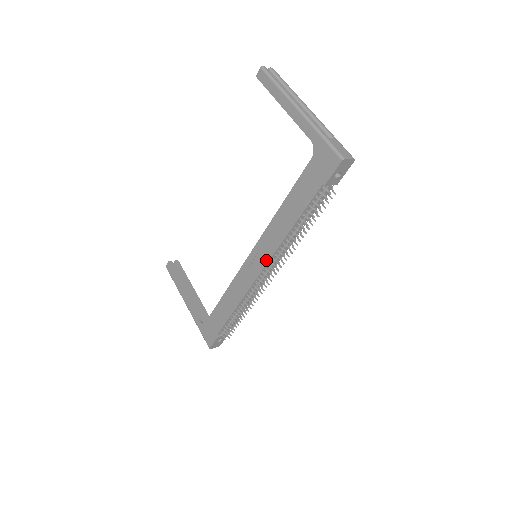
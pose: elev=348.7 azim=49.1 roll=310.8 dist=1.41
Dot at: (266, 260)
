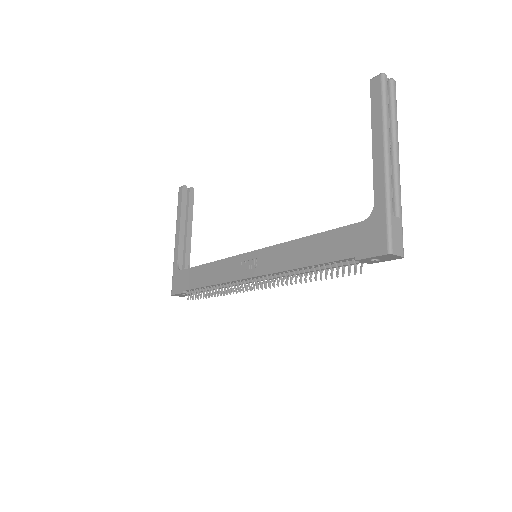
Dot at: (260, 272)
